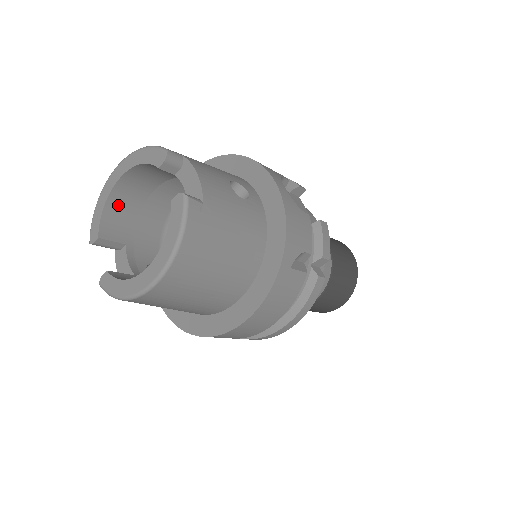
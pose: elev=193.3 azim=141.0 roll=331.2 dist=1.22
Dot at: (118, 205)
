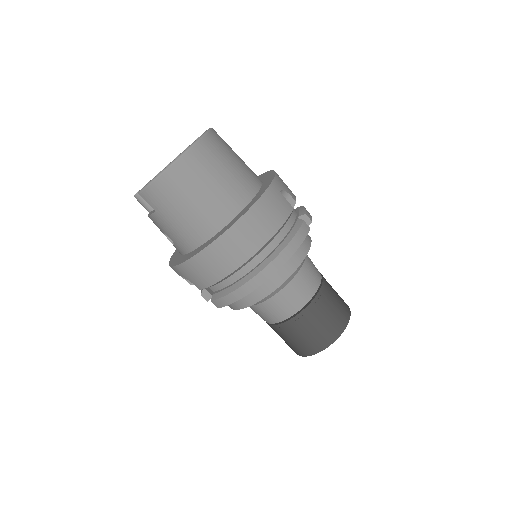
Dot at: occluded
